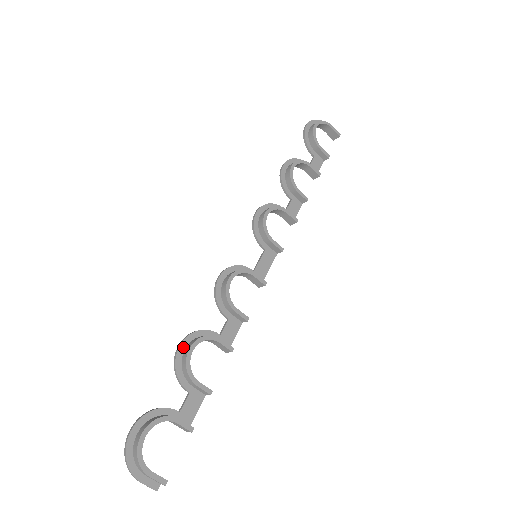
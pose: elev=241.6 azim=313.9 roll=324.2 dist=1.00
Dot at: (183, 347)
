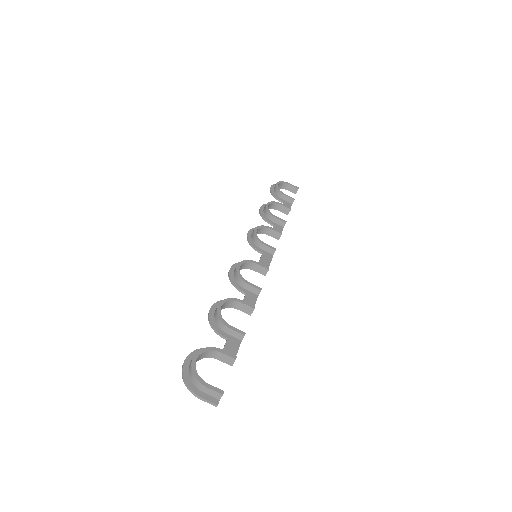
Dot at: (213, 310)
